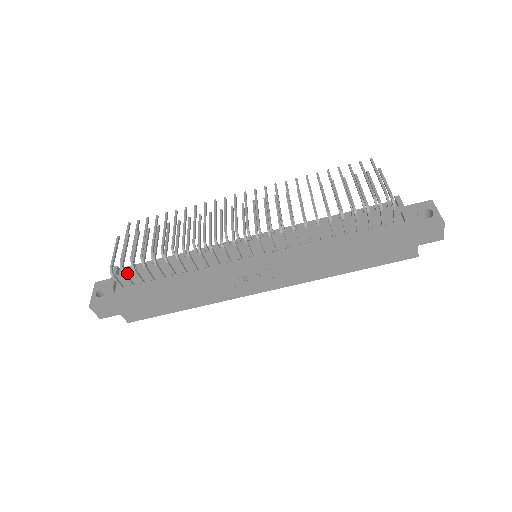
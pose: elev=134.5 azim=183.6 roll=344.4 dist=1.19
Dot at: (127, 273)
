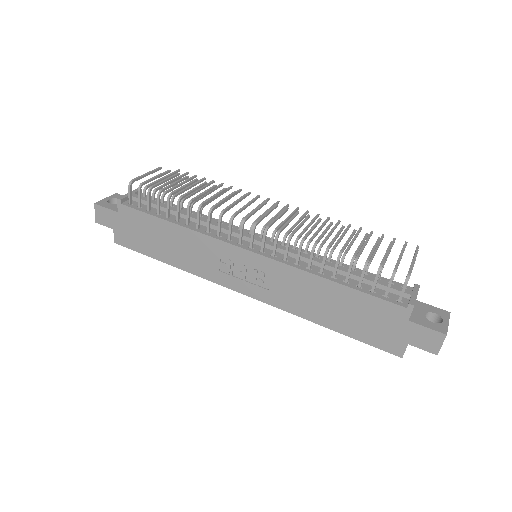
Dot at: (143, 197)
